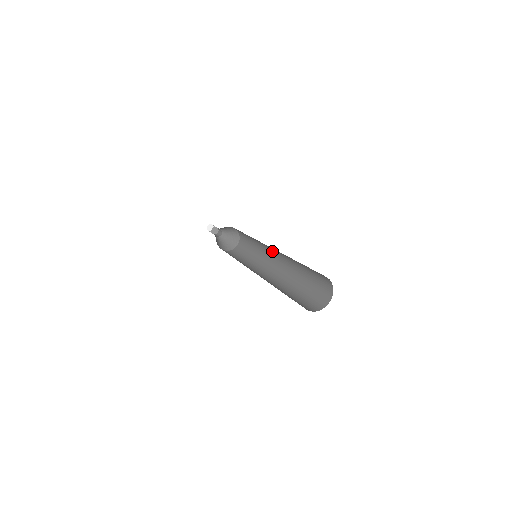
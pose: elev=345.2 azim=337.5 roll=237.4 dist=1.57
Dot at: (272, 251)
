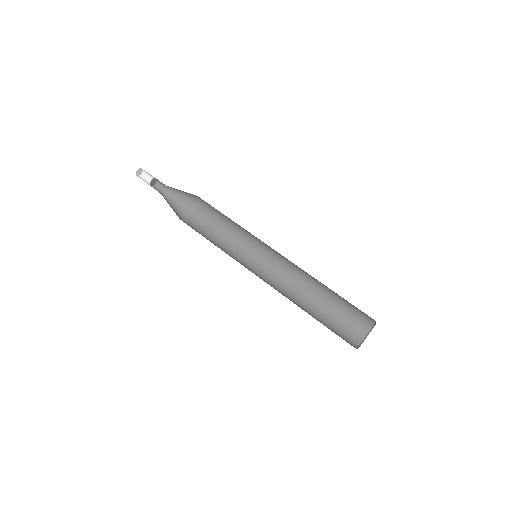
Dot at: (274, 250)
